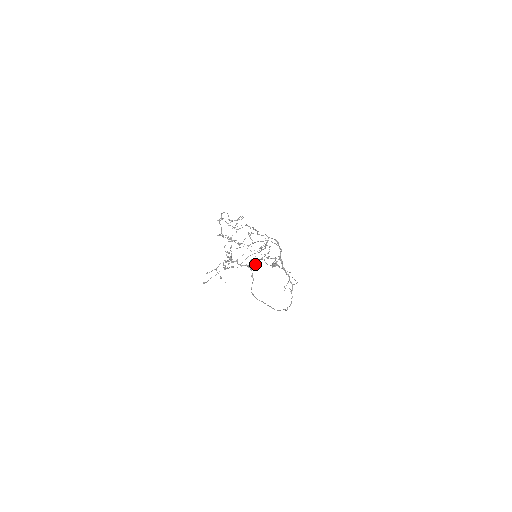
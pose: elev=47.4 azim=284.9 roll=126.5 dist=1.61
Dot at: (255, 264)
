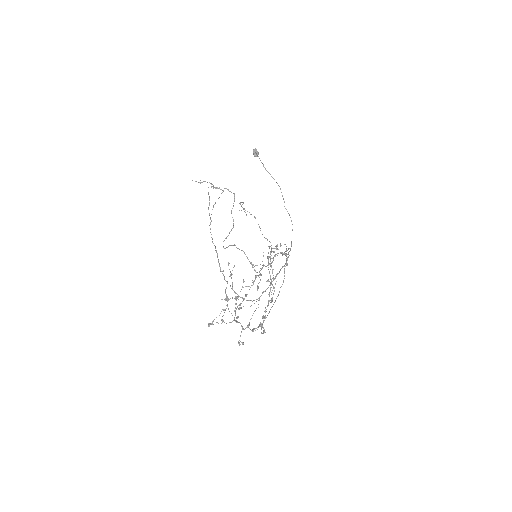
Dot at: occluded
